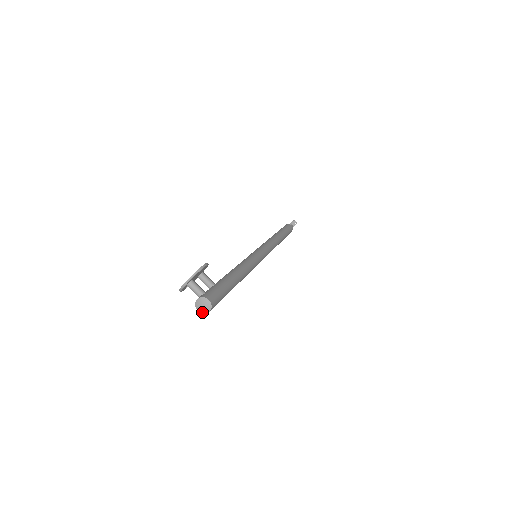
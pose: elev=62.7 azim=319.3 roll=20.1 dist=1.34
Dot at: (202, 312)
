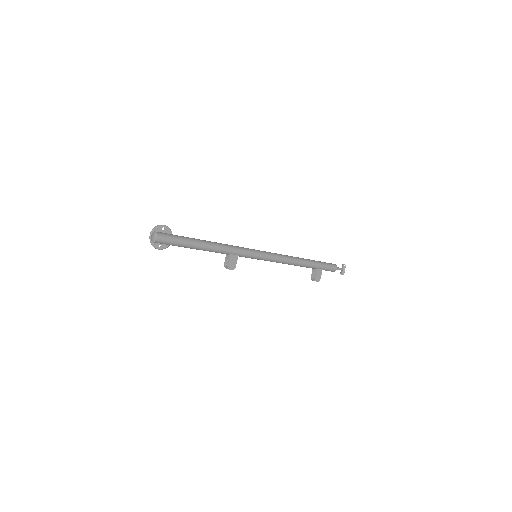
Dot at: (154, 241)
